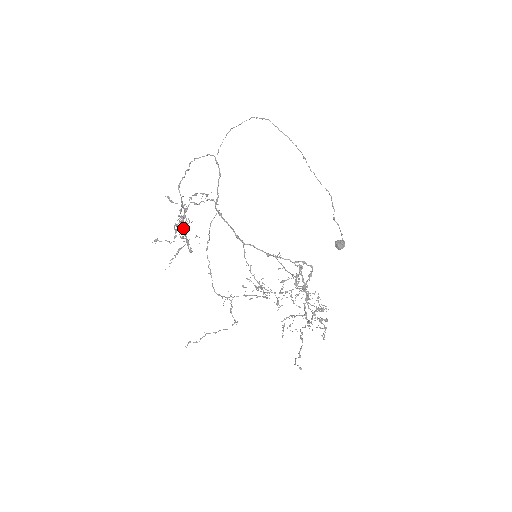
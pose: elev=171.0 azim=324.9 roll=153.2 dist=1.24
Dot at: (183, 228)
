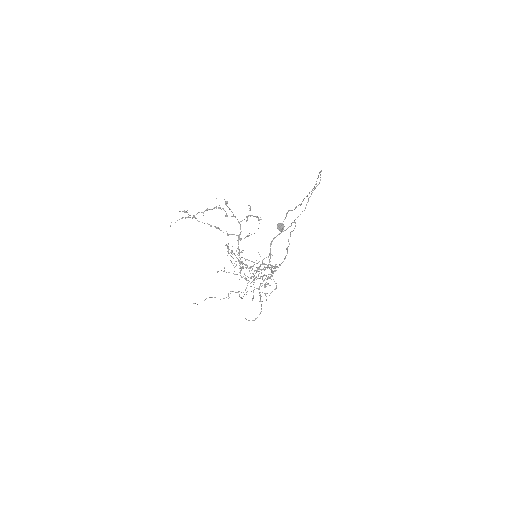
Dot at: (241, 252)
